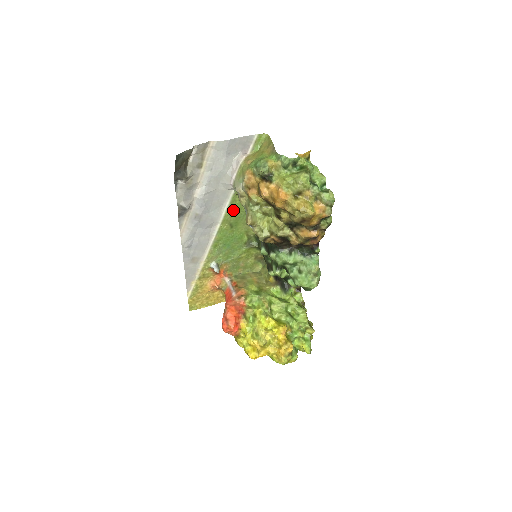
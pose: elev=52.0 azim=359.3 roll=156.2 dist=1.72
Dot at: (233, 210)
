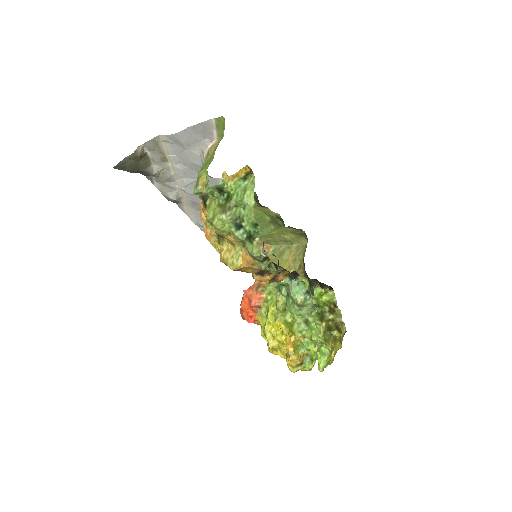
Dot at: occluded
